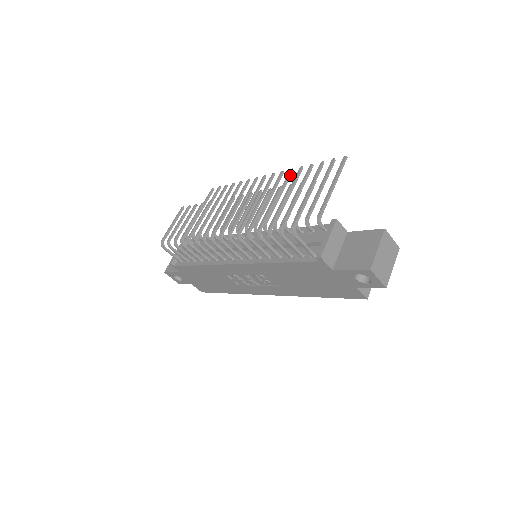
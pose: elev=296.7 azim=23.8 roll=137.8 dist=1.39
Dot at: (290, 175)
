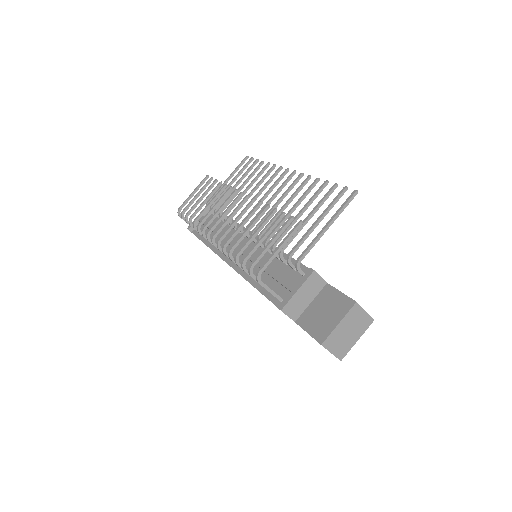
Dot at: (305, 183)
